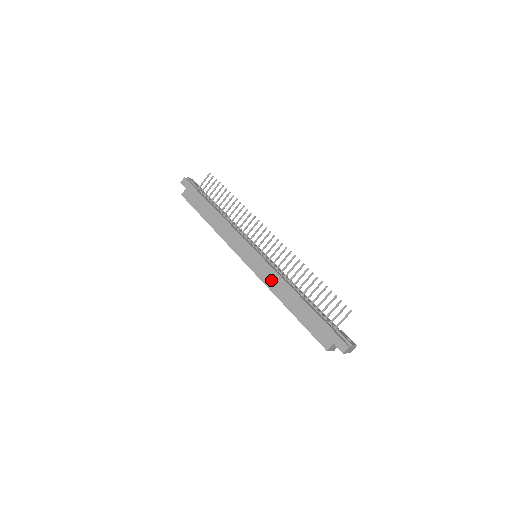
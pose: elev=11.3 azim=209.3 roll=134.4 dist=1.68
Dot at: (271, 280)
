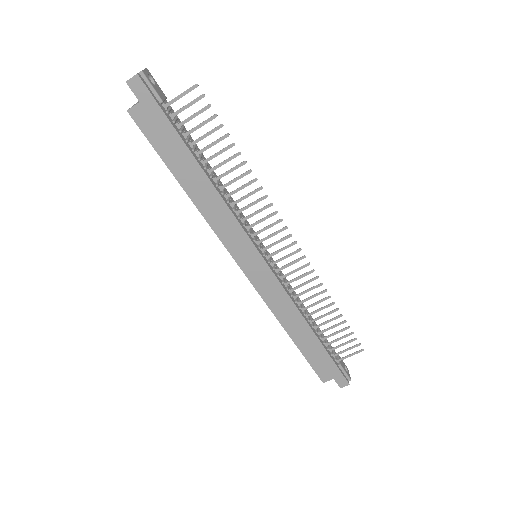
Dot at: (278, 303)
